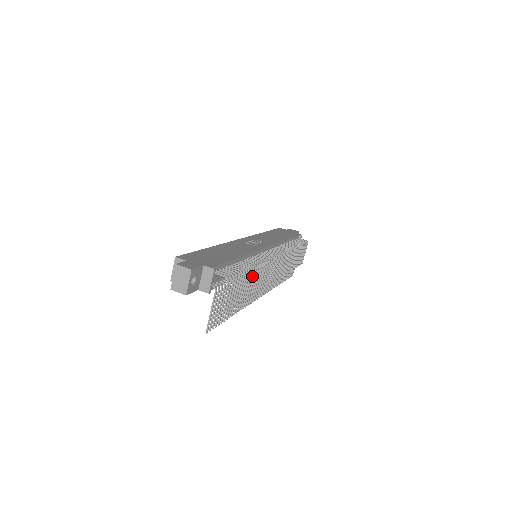
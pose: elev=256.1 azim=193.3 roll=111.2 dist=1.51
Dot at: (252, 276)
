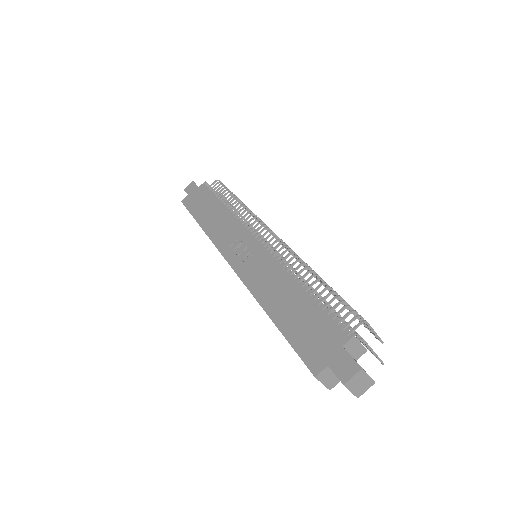
Dot at: occluded
